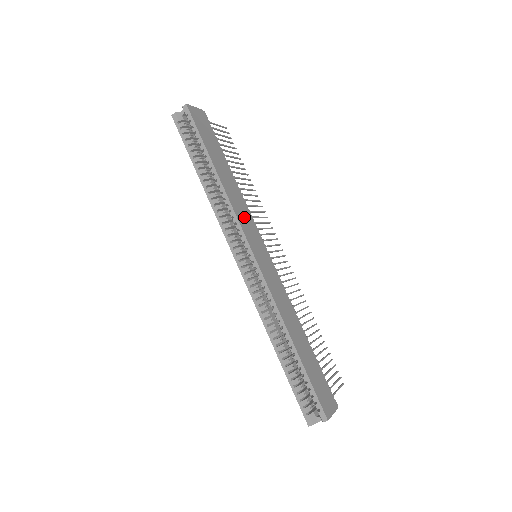
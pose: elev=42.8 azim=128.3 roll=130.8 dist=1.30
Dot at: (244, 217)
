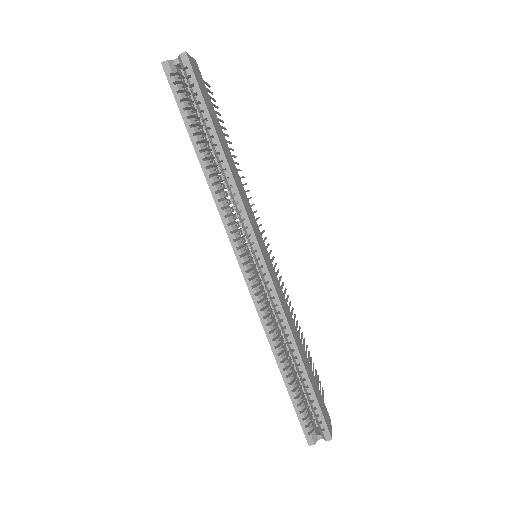
Dot at: (249, 210)
